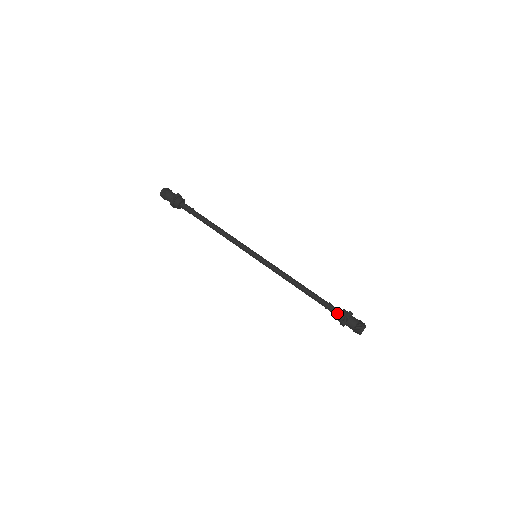
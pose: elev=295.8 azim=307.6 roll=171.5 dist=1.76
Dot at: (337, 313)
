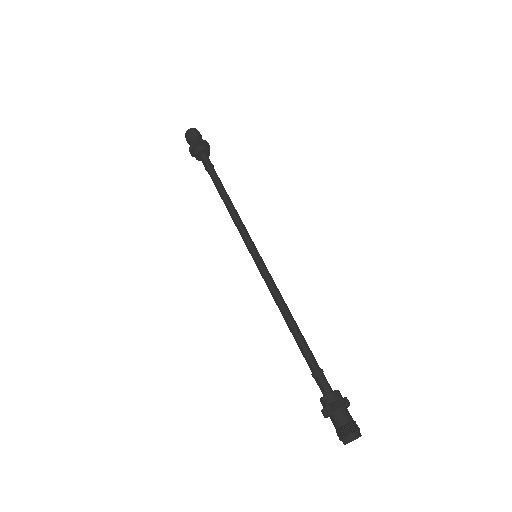
Dot at: (322, 393)
